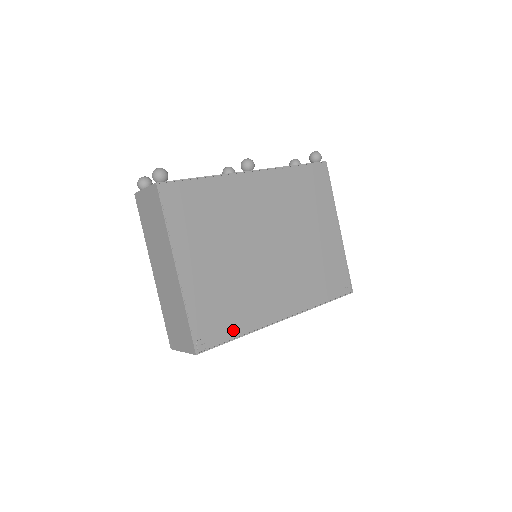
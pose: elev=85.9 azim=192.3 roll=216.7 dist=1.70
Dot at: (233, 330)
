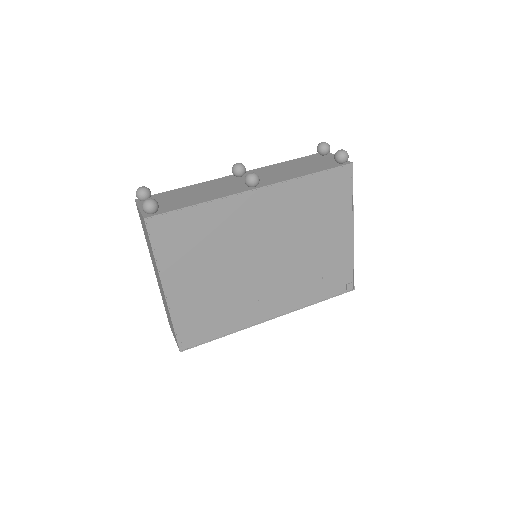
Dot at: (217, 332)
